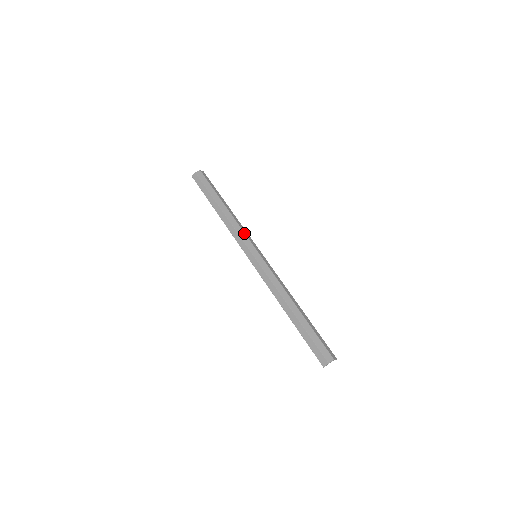
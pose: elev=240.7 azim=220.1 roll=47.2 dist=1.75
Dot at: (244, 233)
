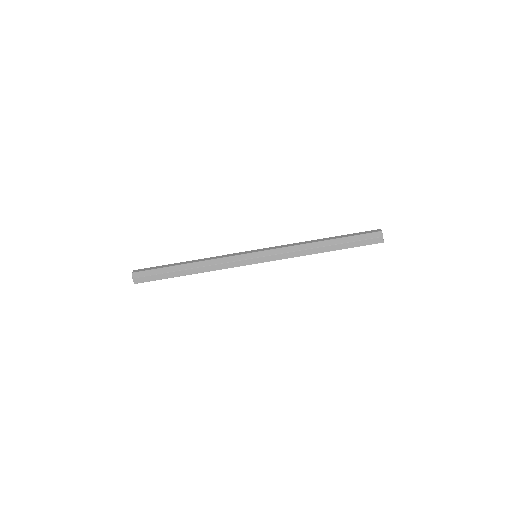
Dot at: (227, 257)
